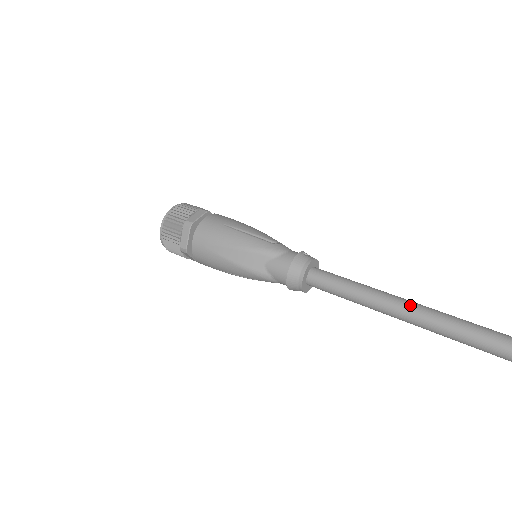
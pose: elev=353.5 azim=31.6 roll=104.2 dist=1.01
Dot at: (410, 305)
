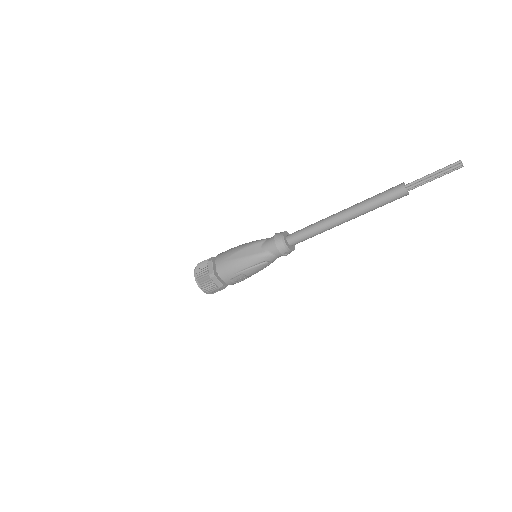
Dot at: (341, 211)
